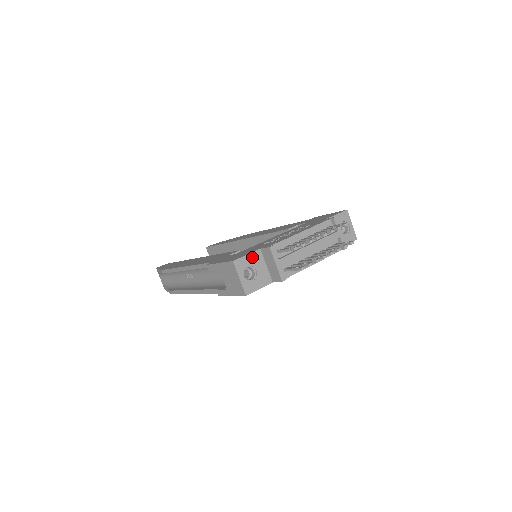
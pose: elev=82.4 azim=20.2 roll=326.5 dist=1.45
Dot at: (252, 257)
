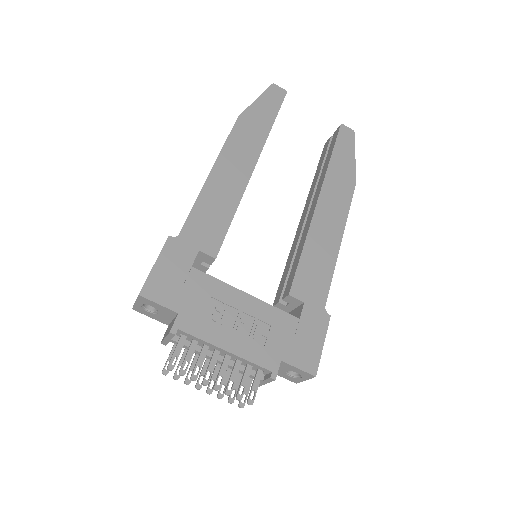
Dot at: (163, 308)
